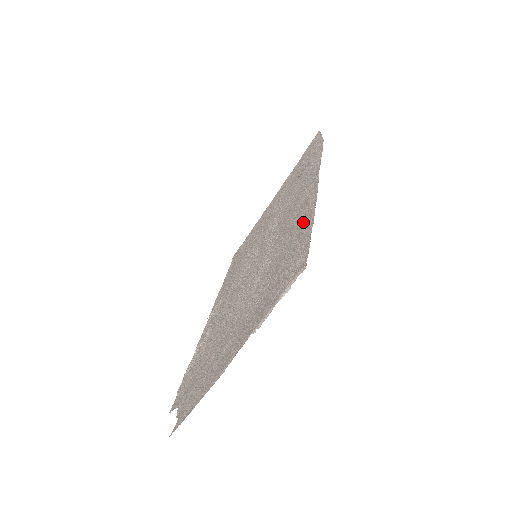
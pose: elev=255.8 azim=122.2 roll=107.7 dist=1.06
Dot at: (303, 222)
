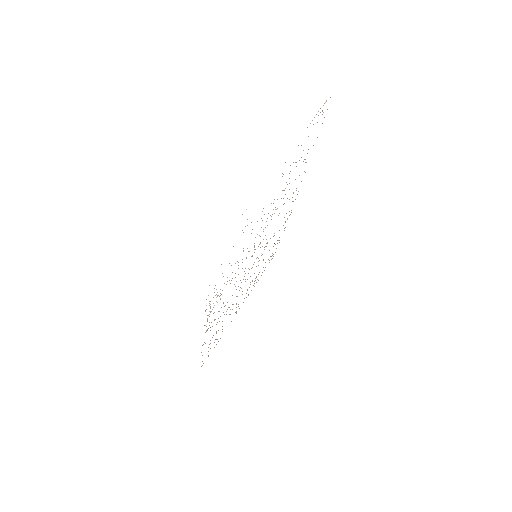
Dot at: occluded
